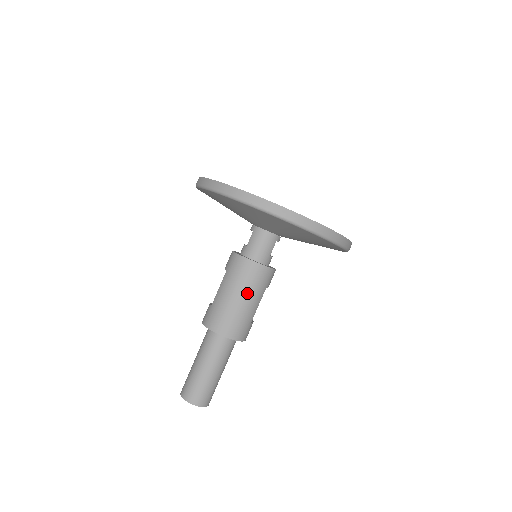
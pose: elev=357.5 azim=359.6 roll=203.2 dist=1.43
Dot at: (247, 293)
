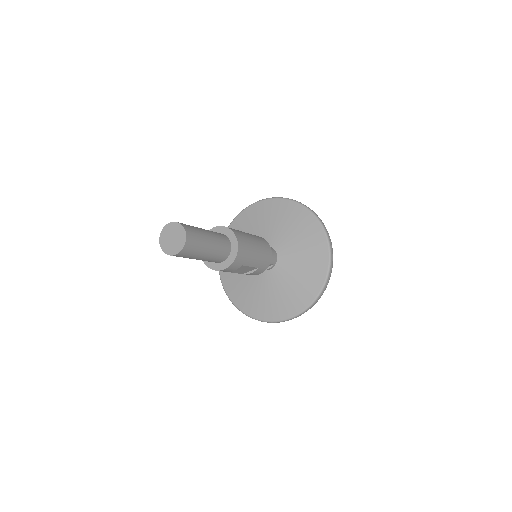
Dot at: (260, 250)
